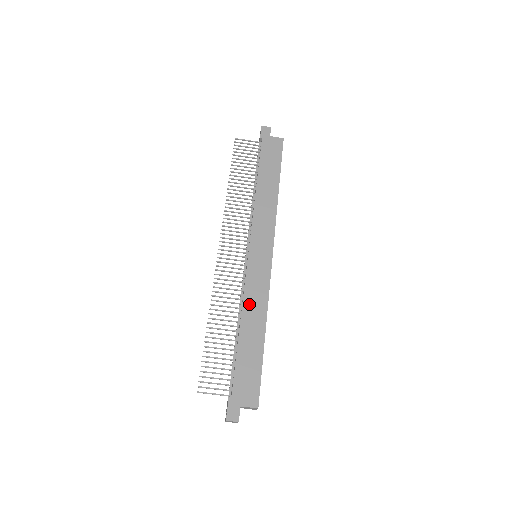
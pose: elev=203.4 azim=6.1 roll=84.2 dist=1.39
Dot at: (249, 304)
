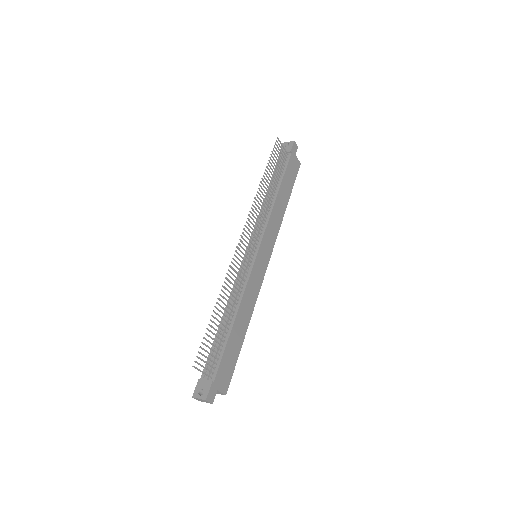
Dot at: (246, 300)
